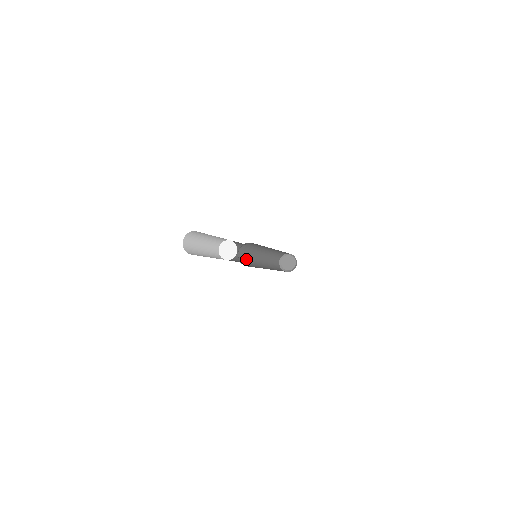
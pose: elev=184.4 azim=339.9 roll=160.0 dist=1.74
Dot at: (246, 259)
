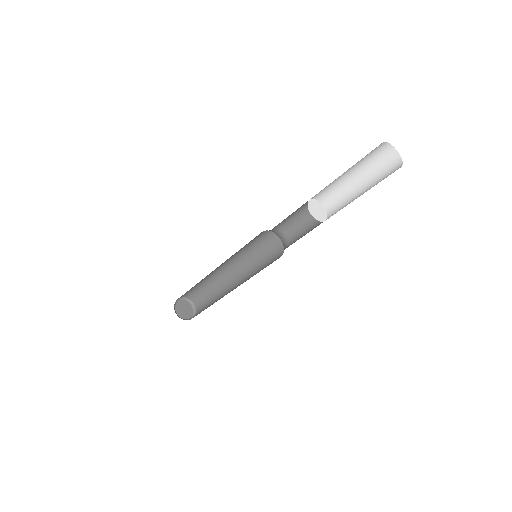
Dot at: occluded
